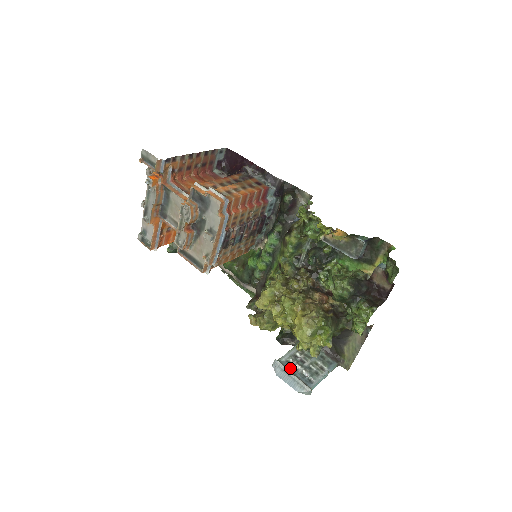
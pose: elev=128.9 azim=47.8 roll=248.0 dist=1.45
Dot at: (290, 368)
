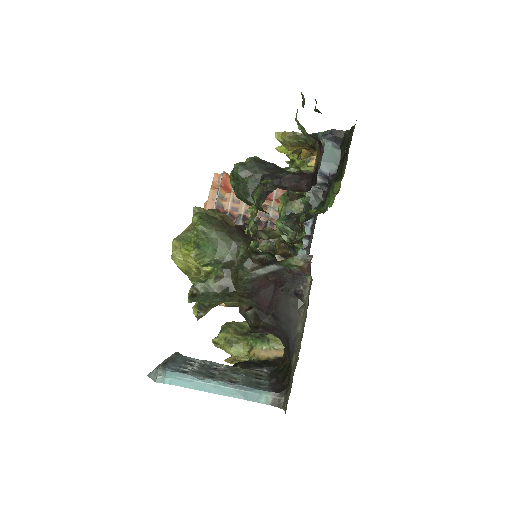
Dot at: (181, 359)
